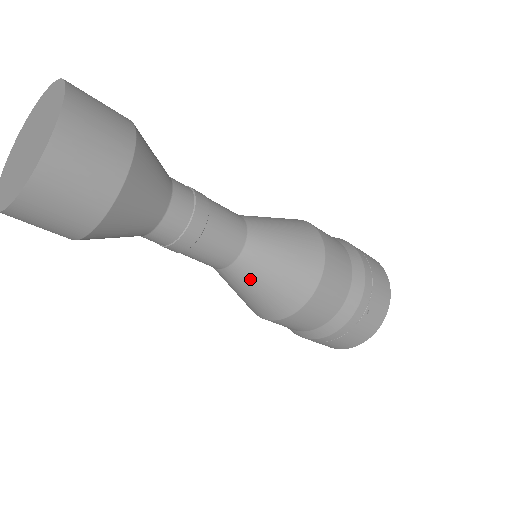
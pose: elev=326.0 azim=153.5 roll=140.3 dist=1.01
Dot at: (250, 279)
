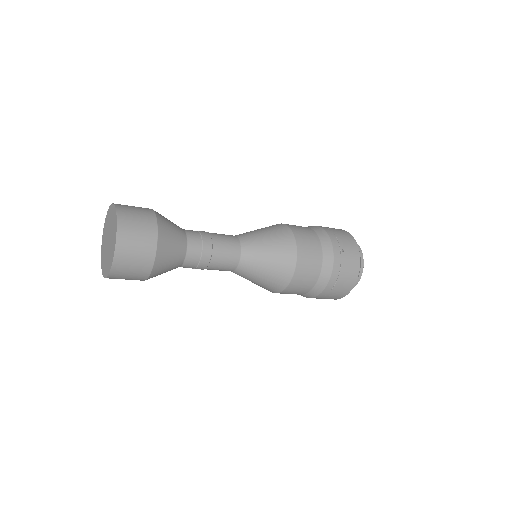
Dot at: (256, 262)
